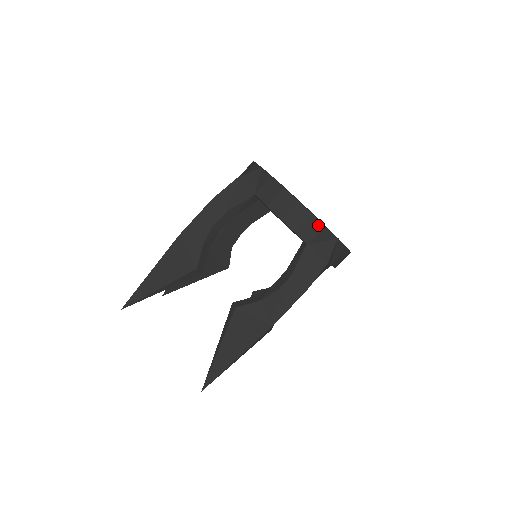
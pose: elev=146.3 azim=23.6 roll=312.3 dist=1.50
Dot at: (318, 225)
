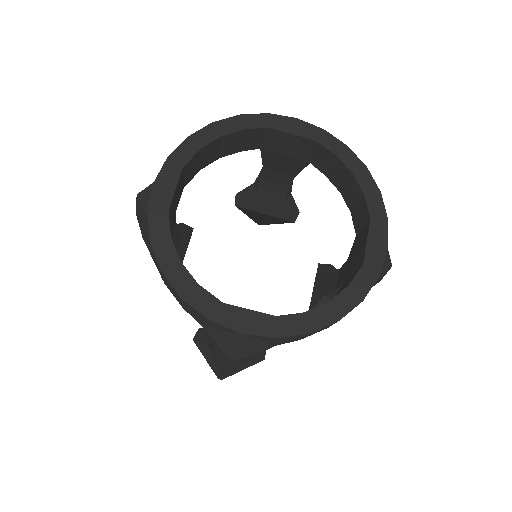
Dot at: (197, 313)
